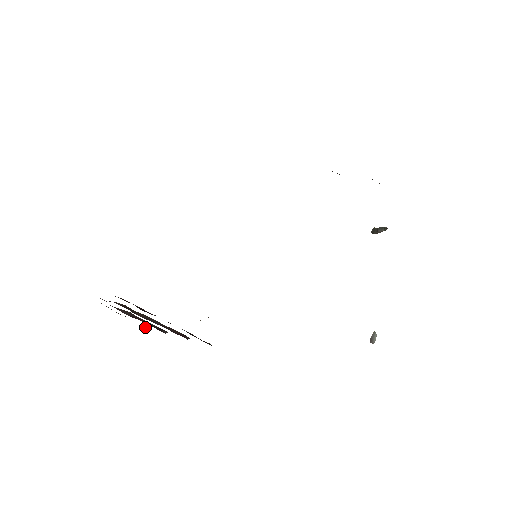
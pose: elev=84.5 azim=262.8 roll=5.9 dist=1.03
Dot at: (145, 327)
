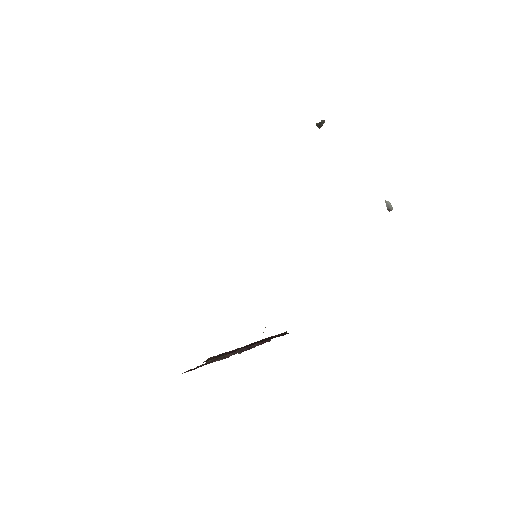
Dot at: (240, 352)
